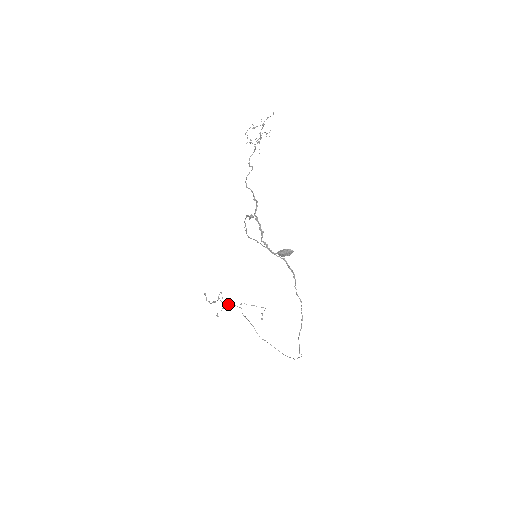
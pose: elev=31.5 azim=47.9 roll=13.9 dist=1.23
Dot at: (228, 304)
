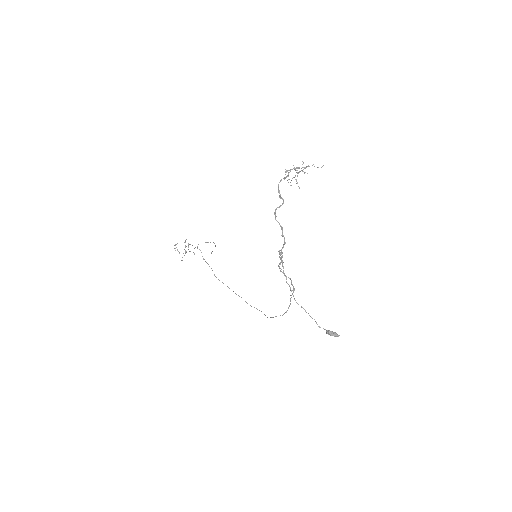
Dot at: (194, 253)
